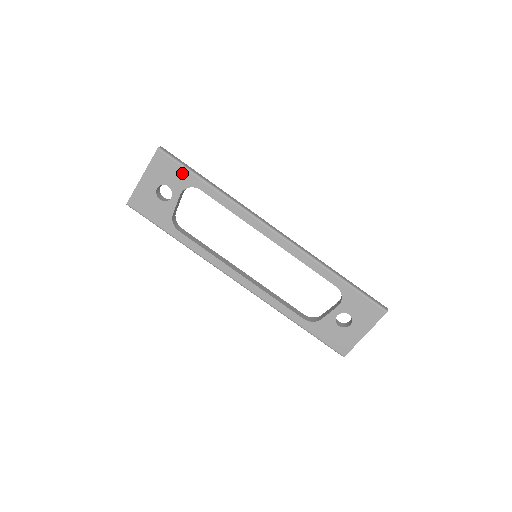
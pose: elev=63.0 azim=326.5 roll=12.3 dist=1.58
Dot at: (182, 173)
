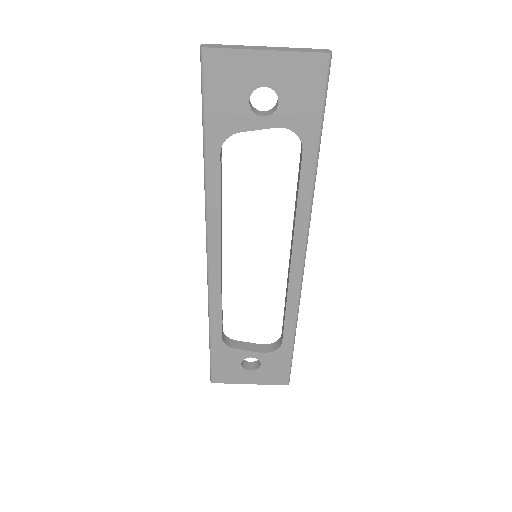
Dot at: (312, 113)
